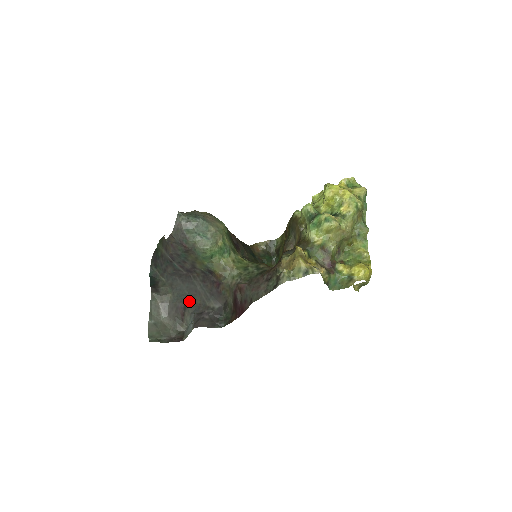
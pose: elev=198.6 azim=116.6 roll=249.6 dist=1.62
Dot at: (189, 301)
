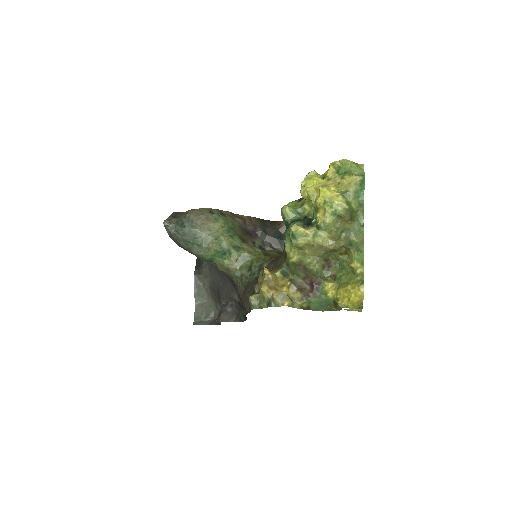
Dot at: (220, 288)
